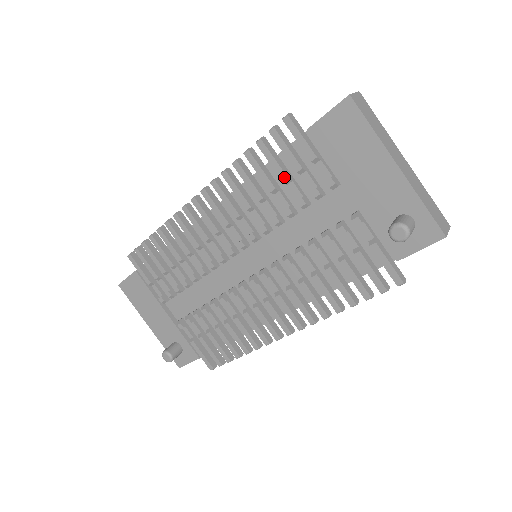
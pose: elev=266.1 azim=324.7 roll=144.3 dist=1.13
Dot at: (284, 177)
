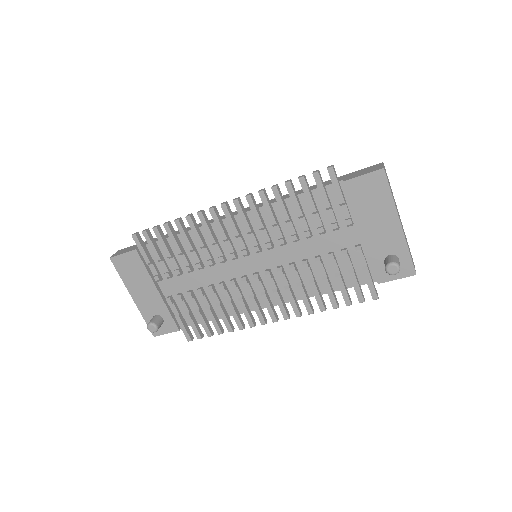
Dot at: (313, 209)
